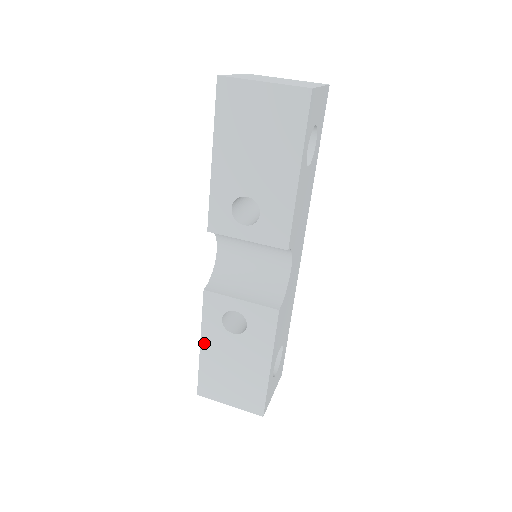
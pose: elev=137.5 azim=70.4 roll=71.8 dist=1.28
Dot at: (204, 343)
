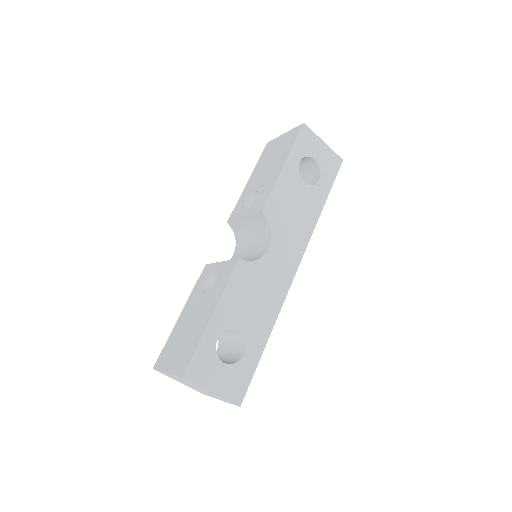
Dot at: (184, 311)
